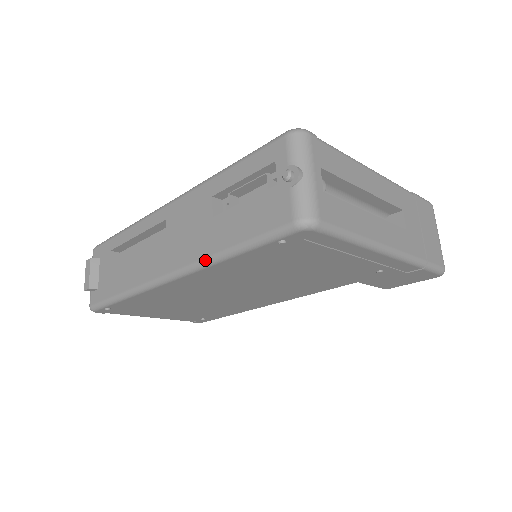
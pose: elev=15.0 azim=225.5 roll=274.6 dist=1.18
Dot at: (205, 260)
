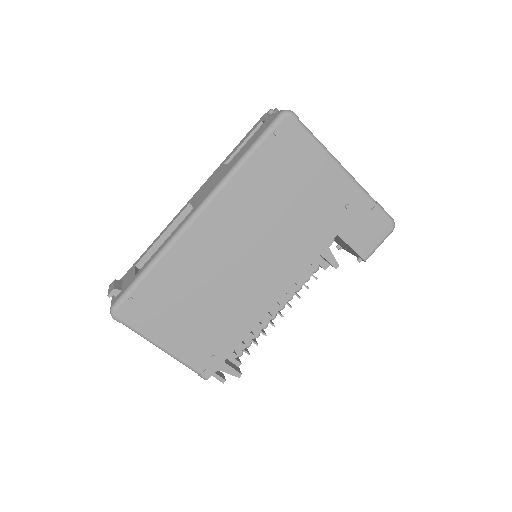
Dot at: (226, 175)
